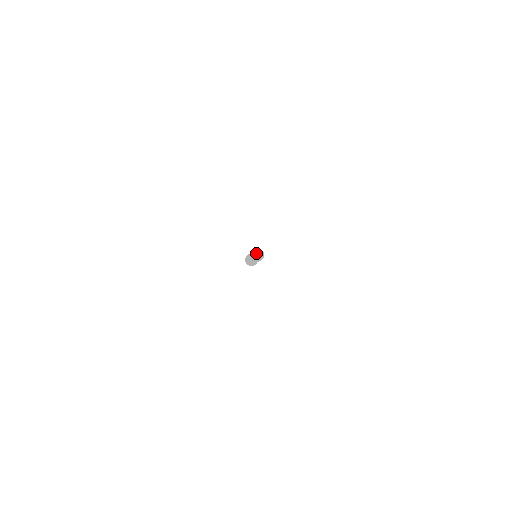
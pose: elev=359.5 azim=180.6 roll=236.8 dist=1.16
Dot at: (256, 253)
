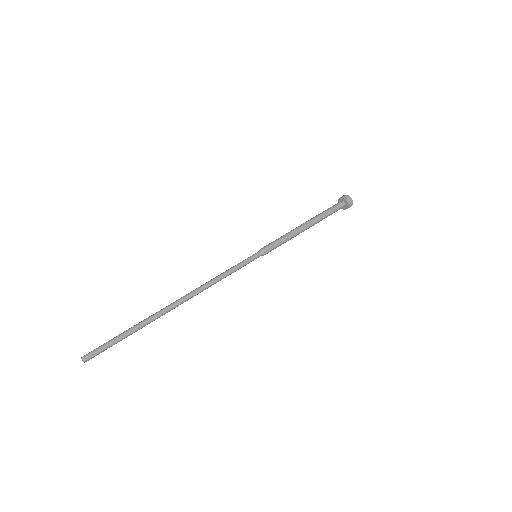
Dot at: (180, 298)
